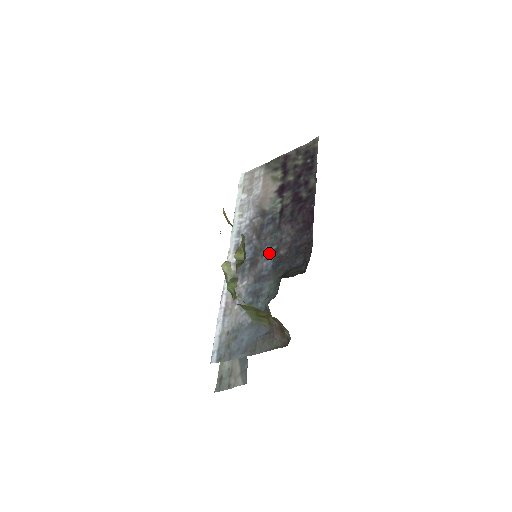
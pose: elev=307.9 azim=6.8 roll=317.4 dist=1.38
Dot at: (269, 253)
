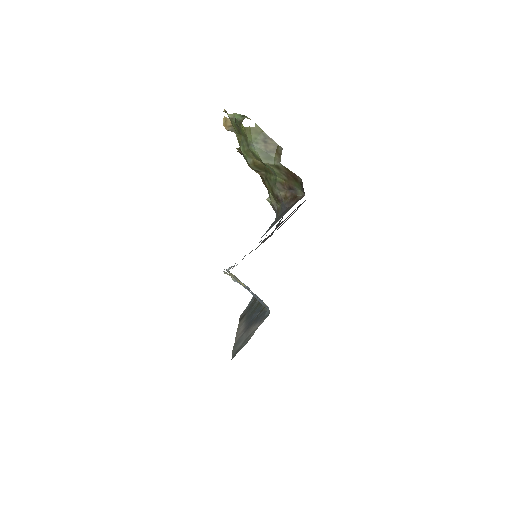
Dot at: occluded
